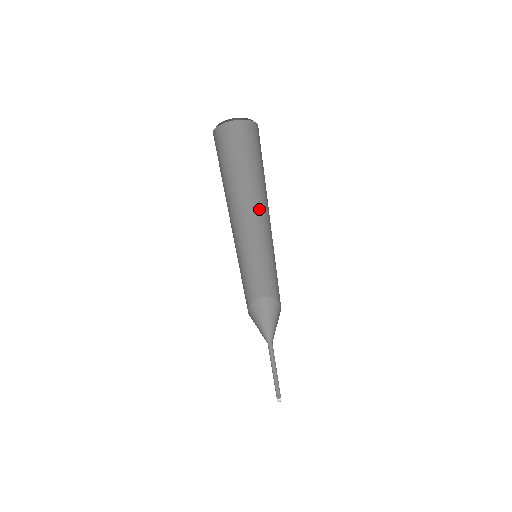
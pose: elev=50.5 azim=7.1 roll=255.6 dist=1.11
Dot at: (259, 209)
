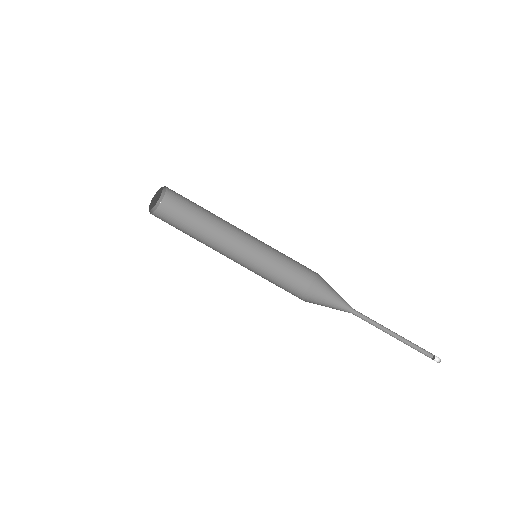
Dot at: (231, 225)
